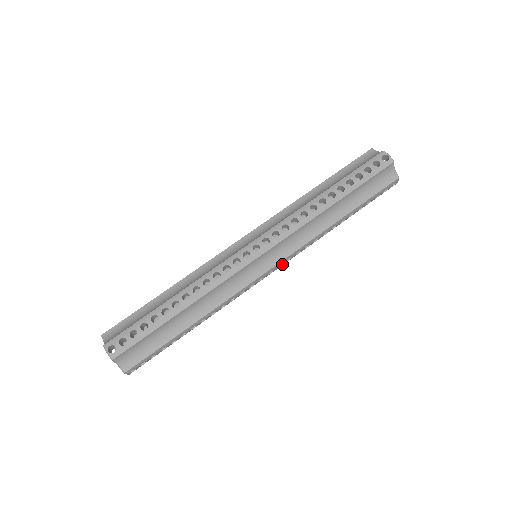
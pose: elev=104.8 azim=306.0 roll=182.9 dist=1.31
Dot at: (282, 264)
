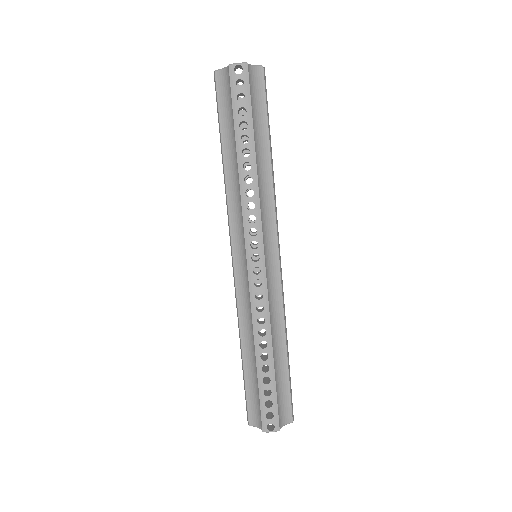
Dot at: (278, 237)
